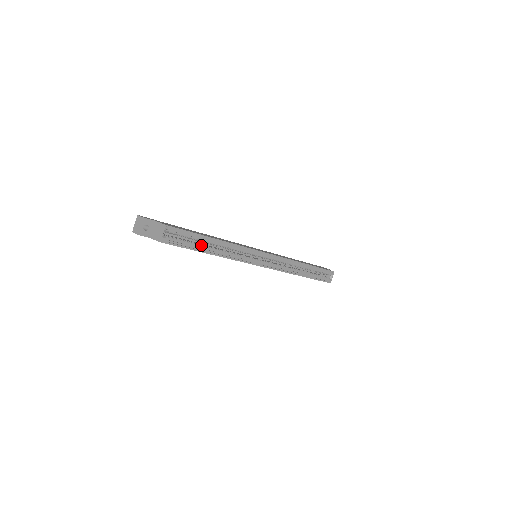
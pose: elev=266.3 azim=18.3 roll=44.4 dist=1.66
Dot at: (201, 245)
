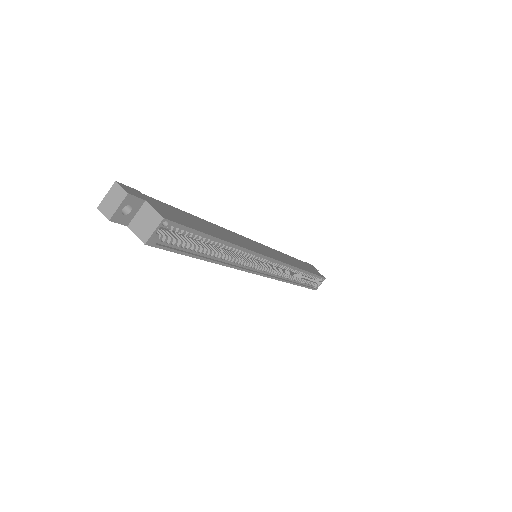
Dot at: (202, 247)
